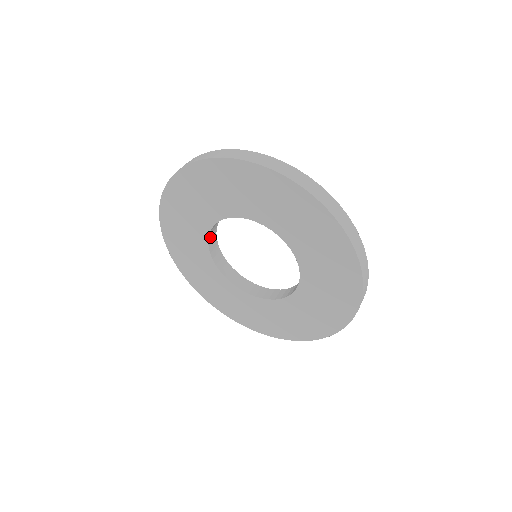
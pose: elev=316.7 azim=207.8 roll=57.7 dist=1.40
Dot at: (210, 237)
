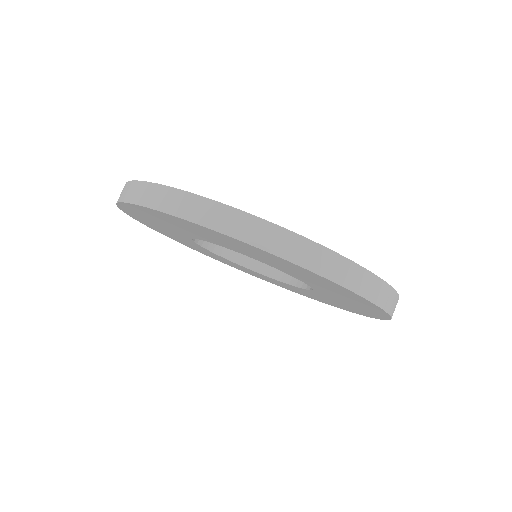
Dot at: (212, 247)
